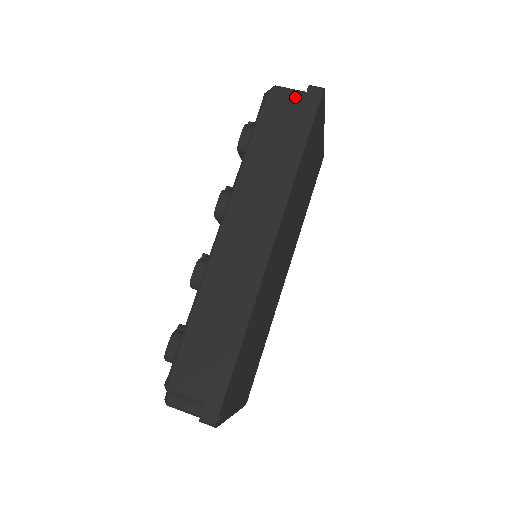
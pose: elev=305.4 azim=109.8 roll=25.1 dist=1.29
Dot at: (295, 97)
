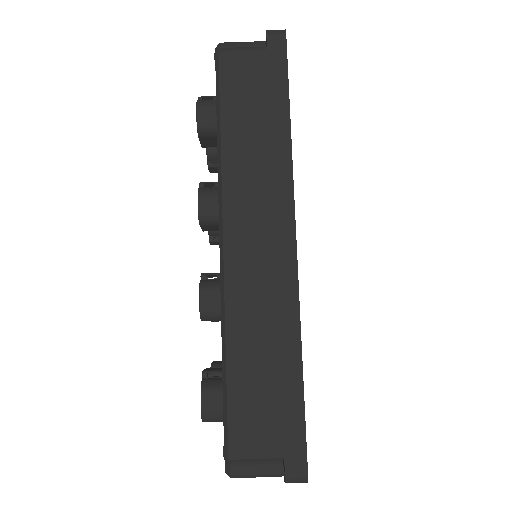
Dot at: (255, 48)
